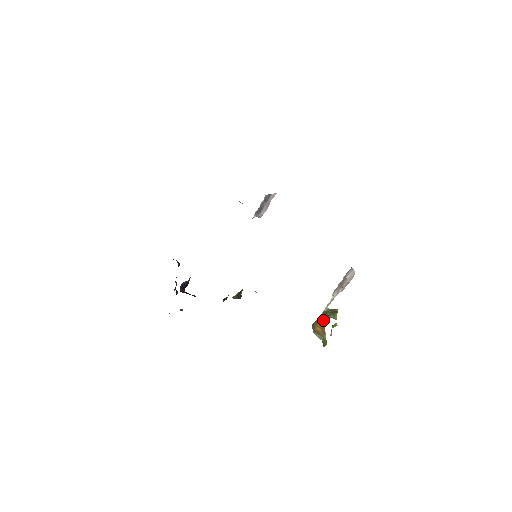
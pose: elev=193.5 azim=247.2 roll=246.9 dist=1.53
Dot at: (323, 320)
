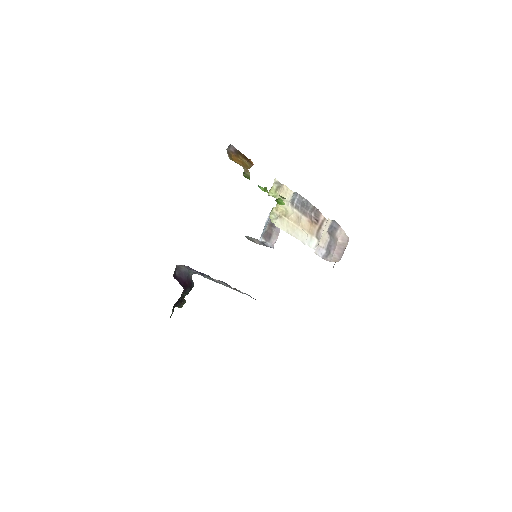
Dot at: (248, 164)
